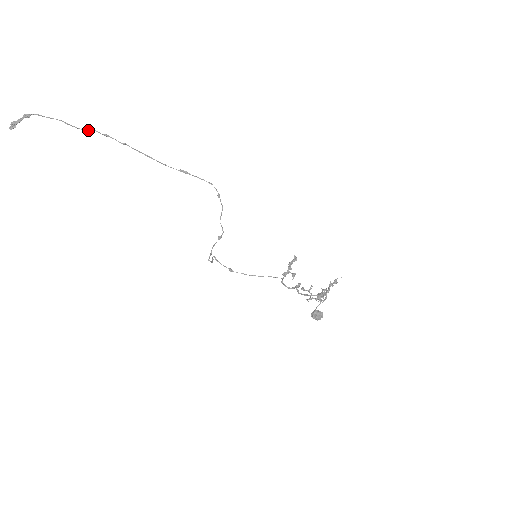
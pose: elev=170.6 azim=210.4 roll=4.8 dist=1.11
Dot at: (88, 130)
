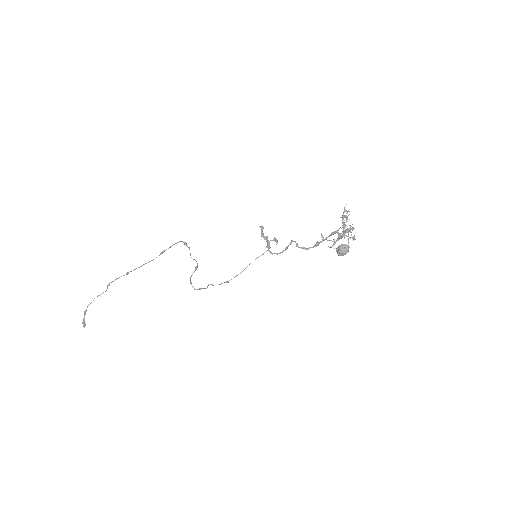
Dot at: (107, 286)
